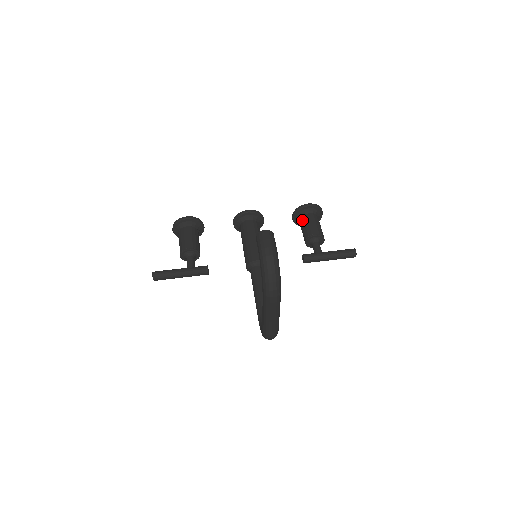
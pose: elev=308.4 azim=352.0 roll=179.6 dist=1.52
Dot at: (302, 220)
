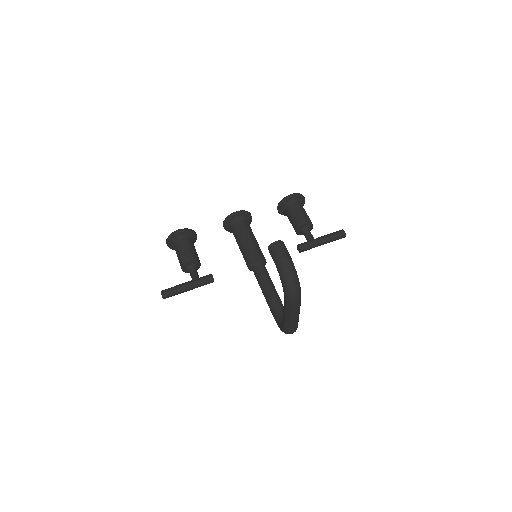
Dot at: (288, 211)
